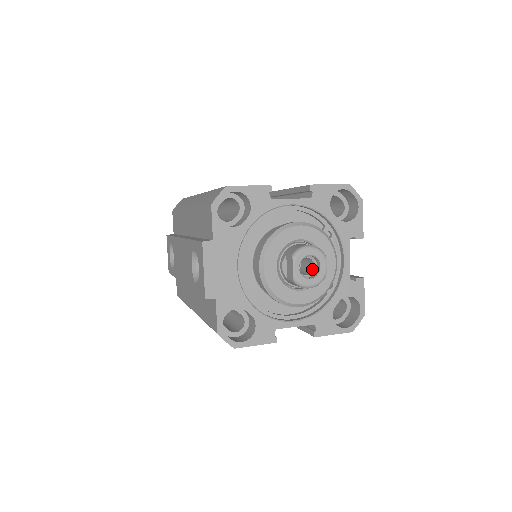
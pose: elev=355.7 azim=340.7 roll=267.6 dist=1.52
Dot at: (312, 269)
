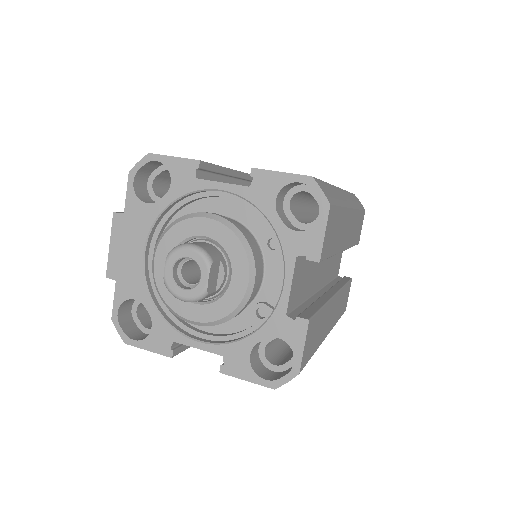
Dot at: occluded
